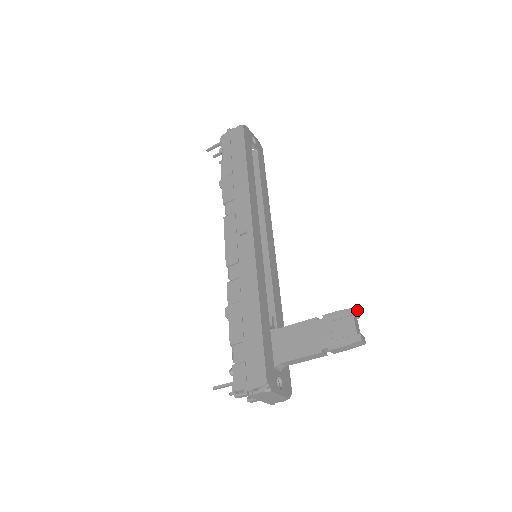
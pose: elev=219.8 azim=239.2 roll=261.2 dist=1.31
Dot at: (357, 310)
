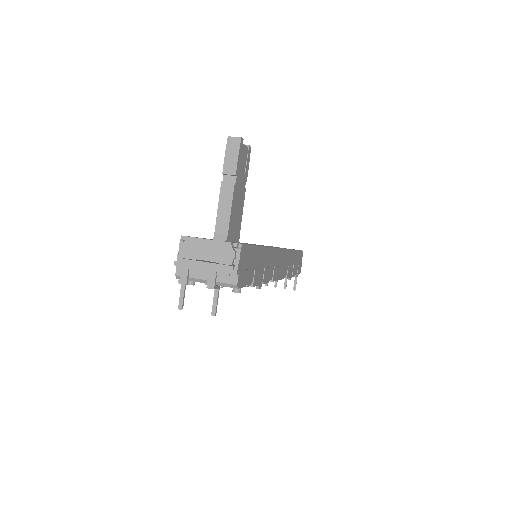
Dot at: occluded
